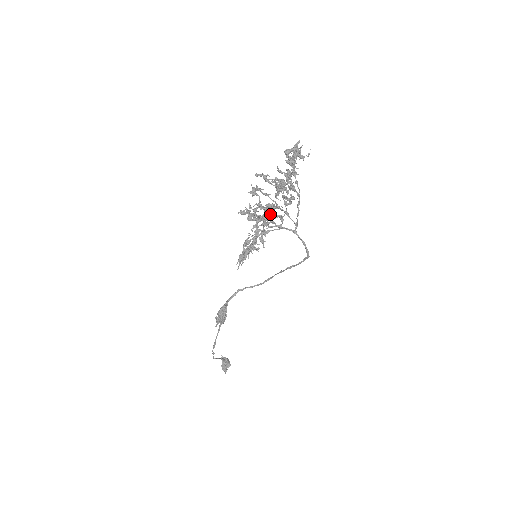
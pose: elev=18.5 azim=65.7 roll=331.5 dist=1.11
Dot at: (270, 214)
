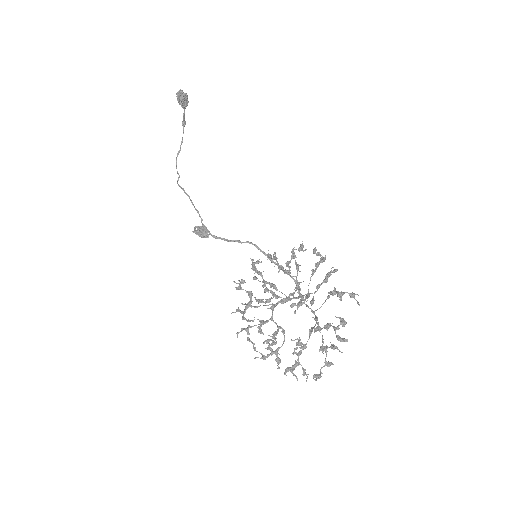
Dot at: (289, 272)
